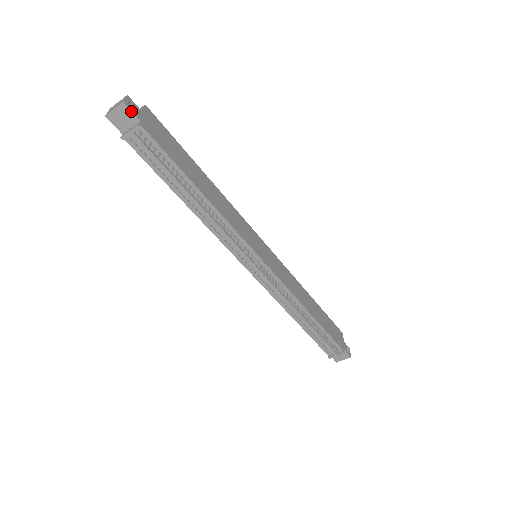
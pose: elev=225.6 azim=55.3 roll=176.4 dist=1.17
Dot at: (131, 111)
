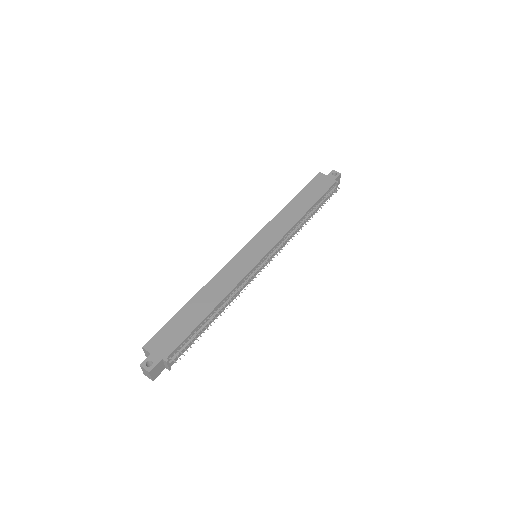
Dot at: (155, 366)
